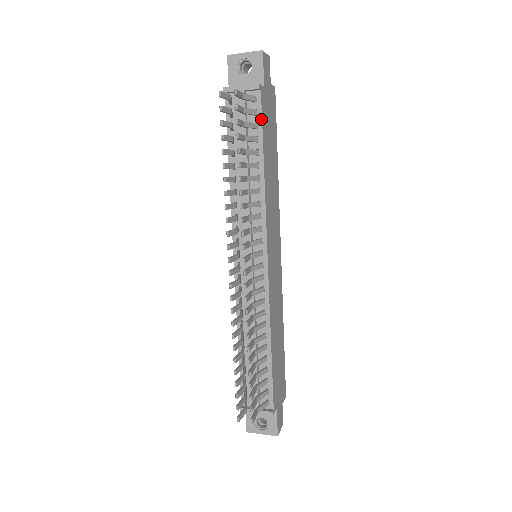
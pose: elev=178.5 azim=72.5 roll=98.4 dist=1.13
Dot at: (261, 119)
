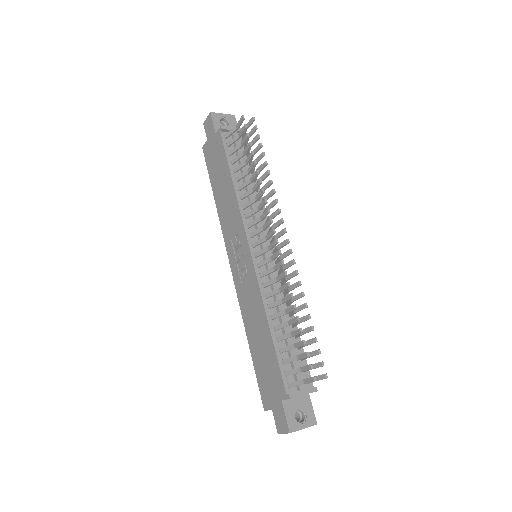
Dot at: occluded
